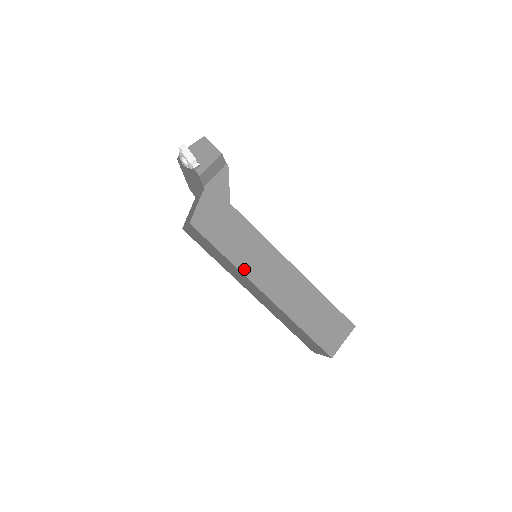
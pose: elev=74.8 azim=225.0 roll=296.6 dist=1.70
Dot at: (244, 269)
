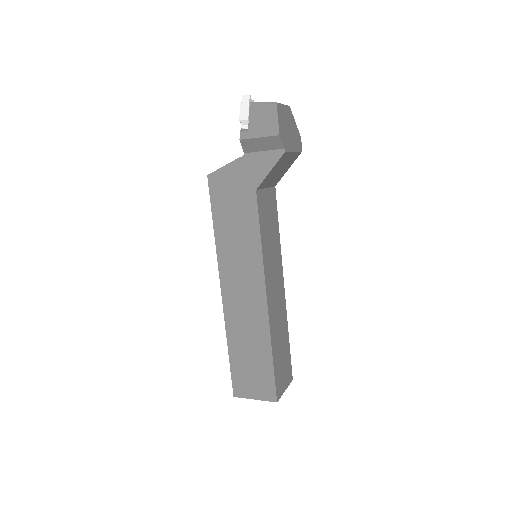
Dot at: (221, 256)
